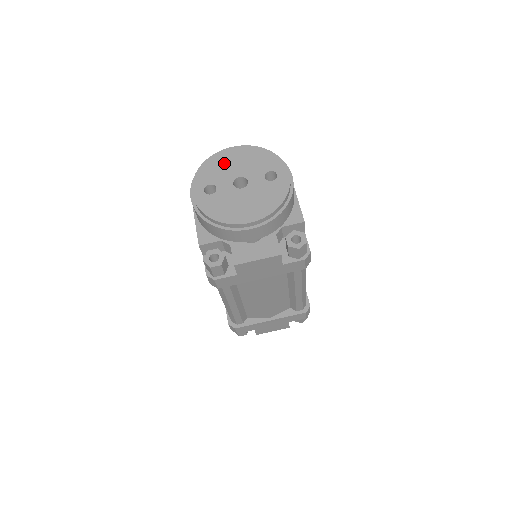
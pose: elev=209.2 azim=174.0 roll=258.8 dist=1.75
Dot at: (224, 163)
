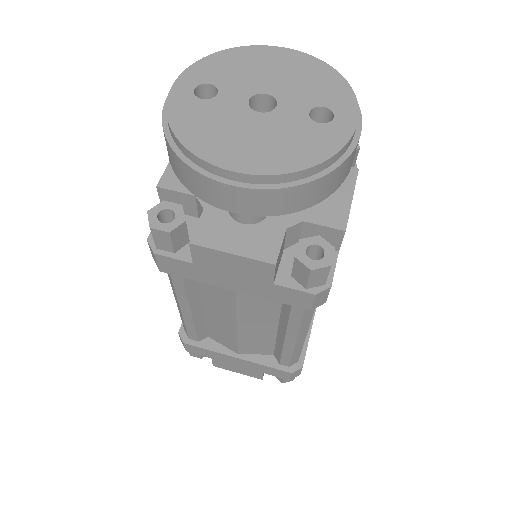
Dot at: (256, 64)
